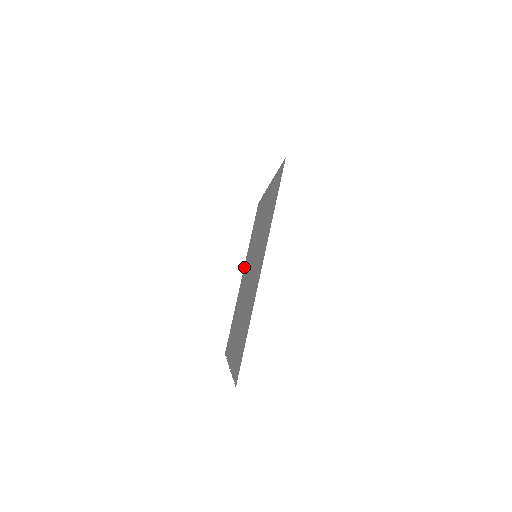
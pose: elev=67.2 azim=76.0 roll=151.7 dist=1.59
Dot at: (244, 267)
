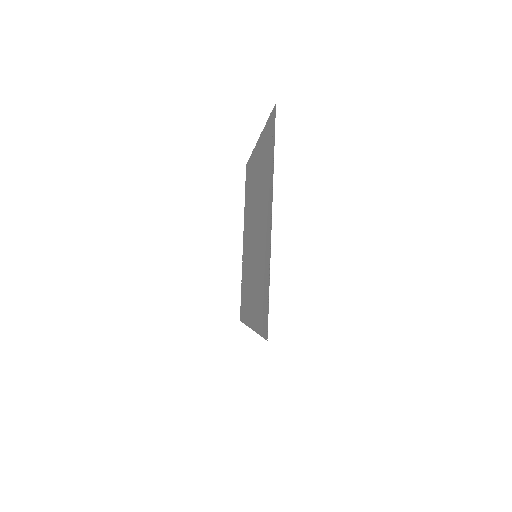
Dot at: (259, 142)
